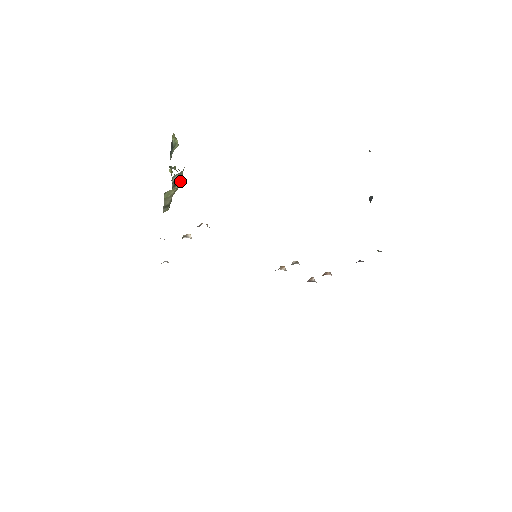
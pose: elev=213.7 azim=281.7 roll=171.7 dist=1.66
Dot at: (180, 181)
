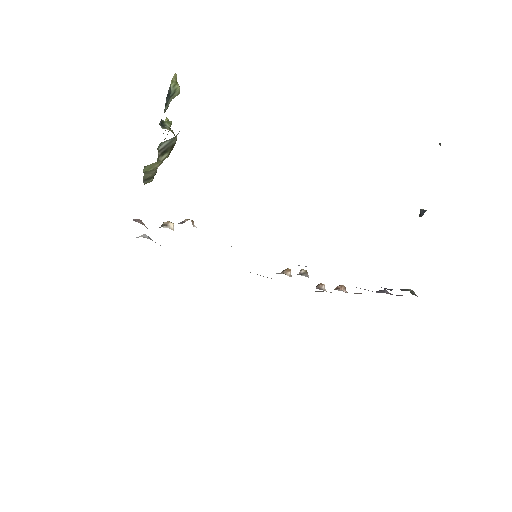
Dot at: (171, 148)
